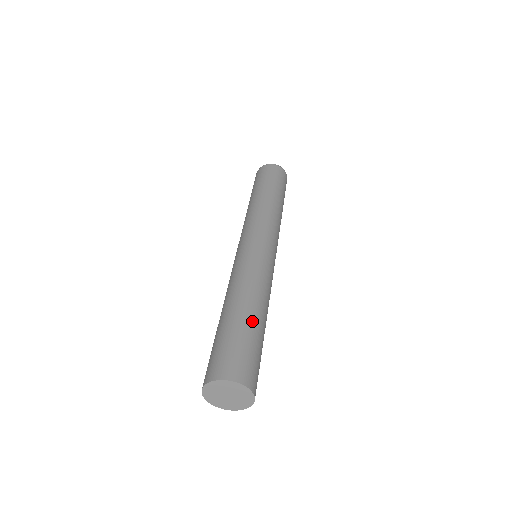
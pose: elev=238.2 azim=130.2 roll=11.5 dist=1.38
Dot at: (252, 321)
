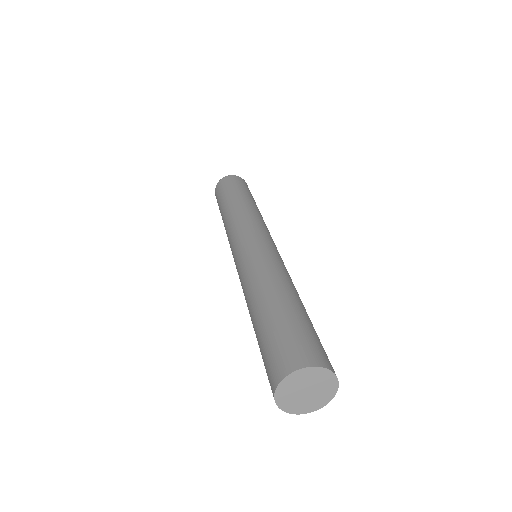
Dot at: (285, 305)
